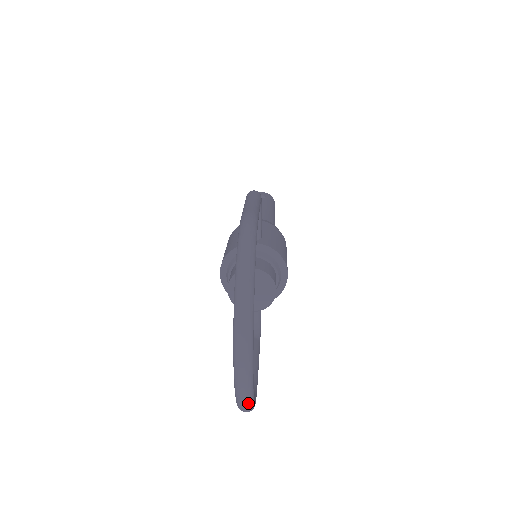
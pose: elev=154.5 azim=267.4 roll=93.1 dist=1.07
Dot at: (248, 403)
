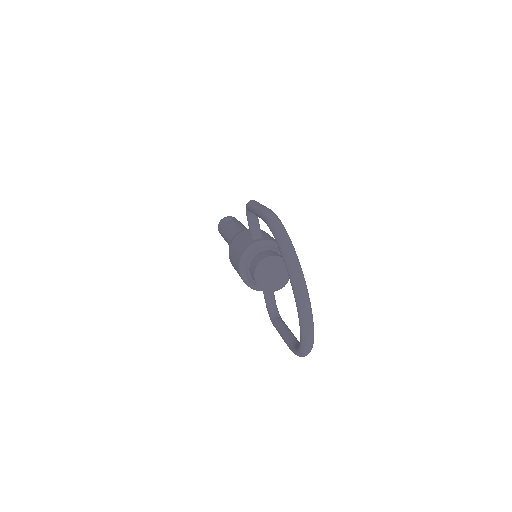
Dot at: (312, 340)
